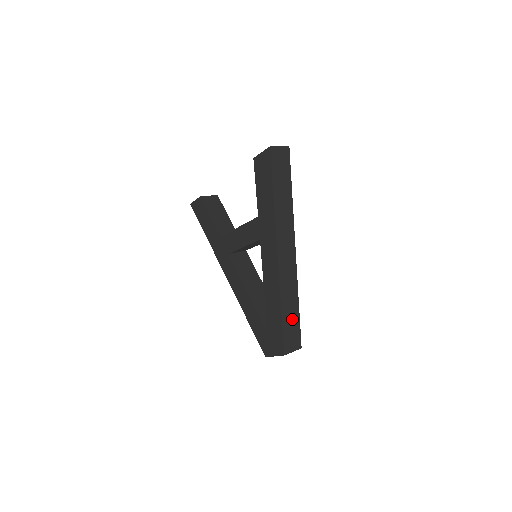
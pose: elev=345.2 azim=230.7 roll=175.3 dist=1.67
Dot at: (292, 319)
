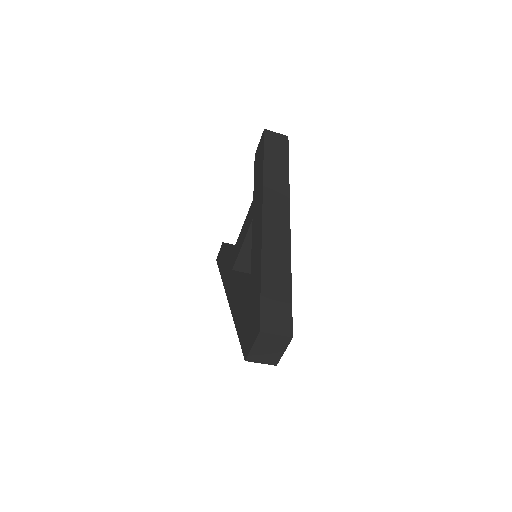
Dot at: (278, 291)
